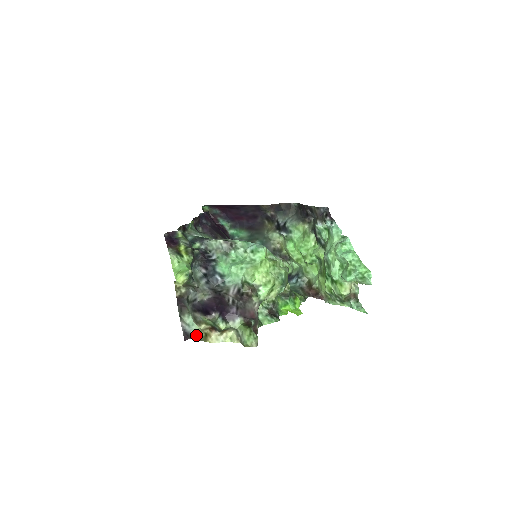
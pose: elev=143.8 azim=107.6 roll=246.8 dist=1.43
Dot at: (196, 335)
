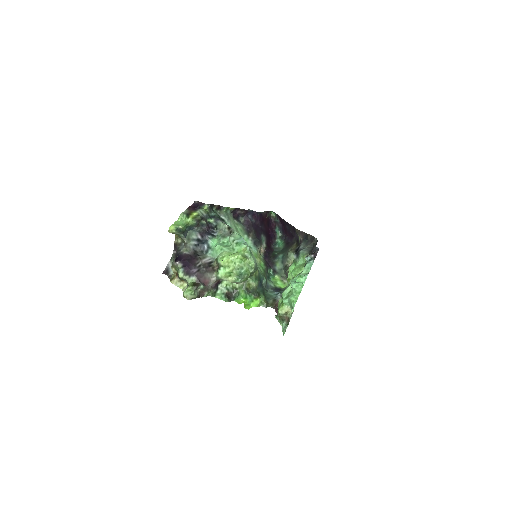
Dot at: (171, 275)
